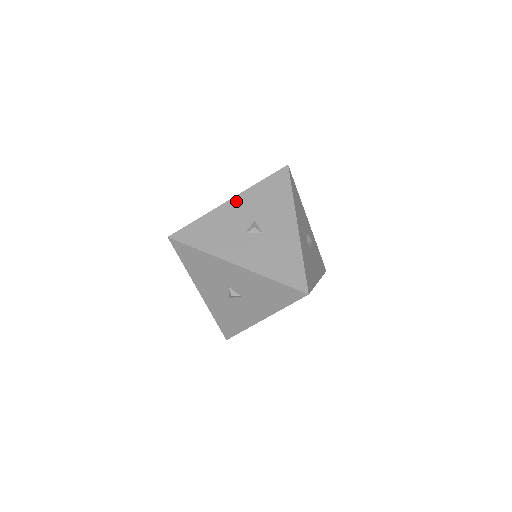
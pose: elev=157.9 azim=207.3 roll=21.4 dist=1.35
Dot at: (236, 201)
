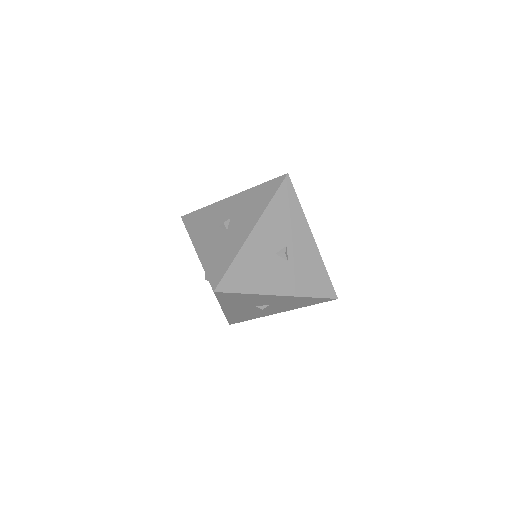
Dot at: (232, 199)
